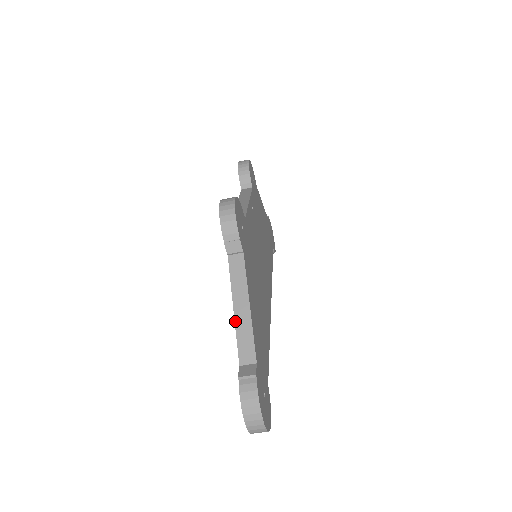
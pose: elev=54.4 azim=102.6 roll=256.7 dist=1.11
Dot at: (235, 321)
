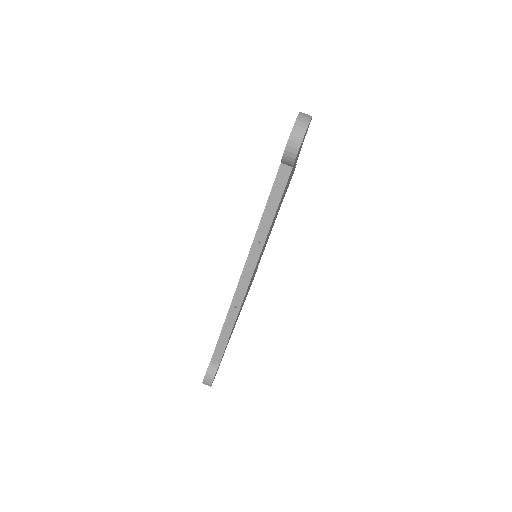
Dot at: occluded
